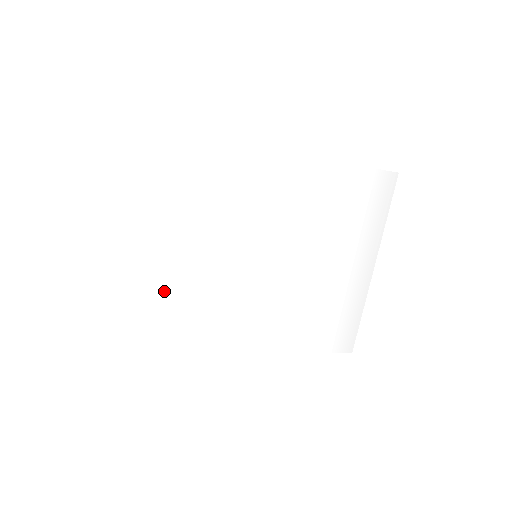
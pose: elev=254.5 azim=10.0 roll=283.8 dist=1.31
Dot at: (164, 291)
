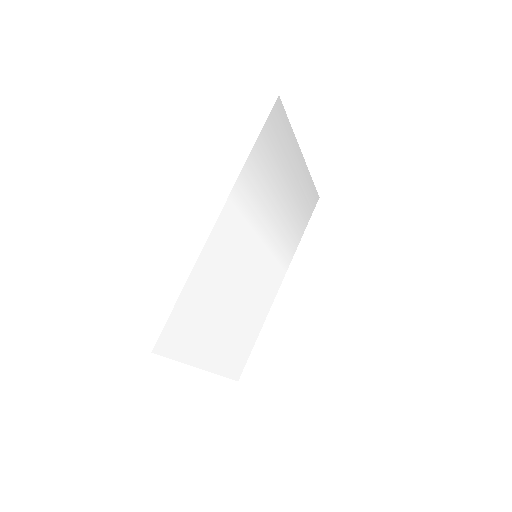
Dot at: (238, 336)
